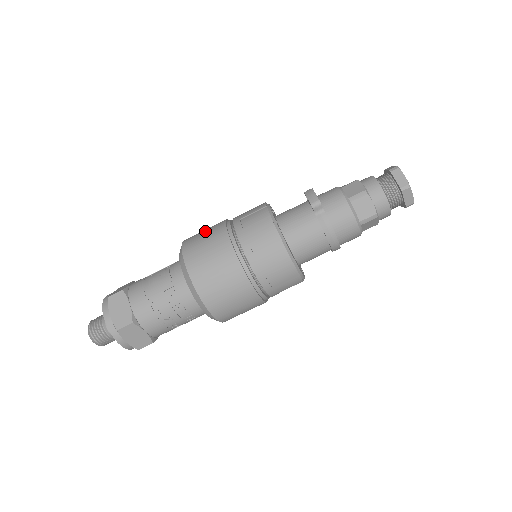
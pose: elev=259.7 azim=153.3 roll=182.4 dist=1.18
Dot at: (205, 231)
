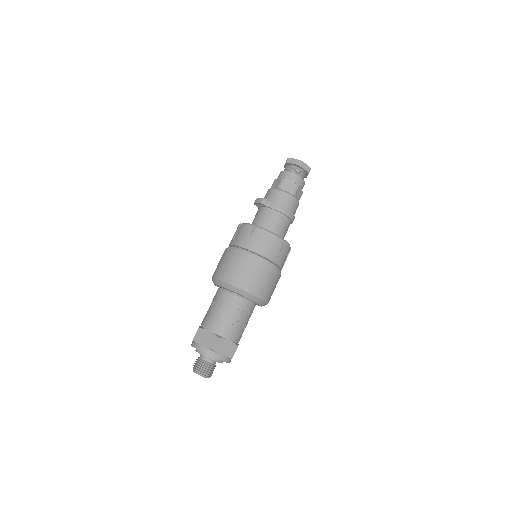
Dot at: (219, 262)
